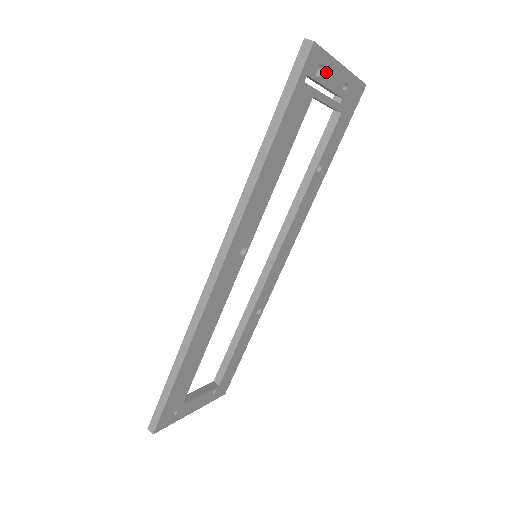
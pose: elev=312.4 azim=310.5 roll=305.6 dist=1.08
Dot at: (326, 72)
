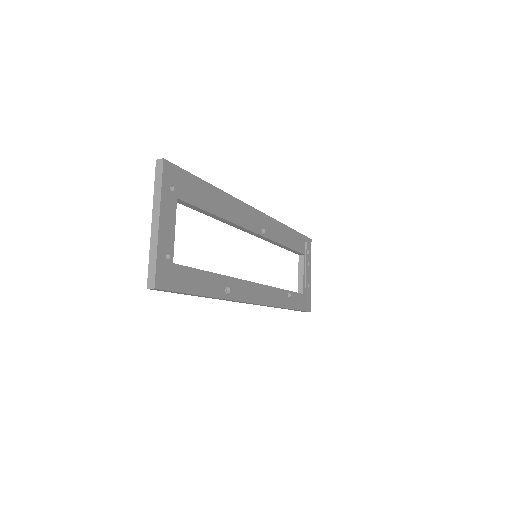
Dot at: (308, 259)
